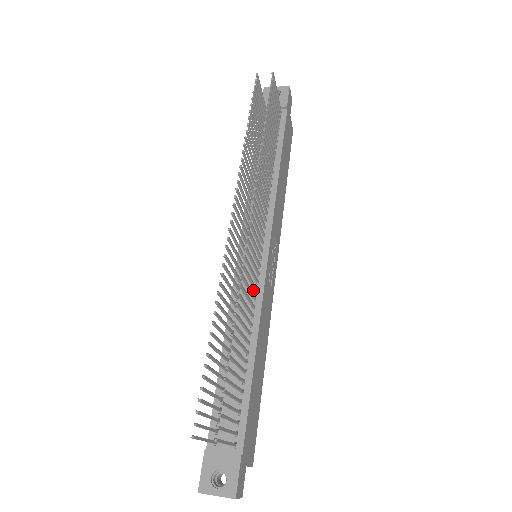
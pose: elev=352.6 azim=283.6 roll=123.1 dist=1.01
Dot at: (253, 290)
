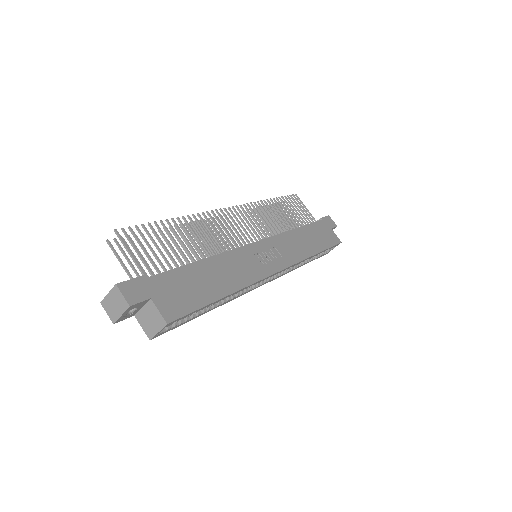
Dot at: occluded
